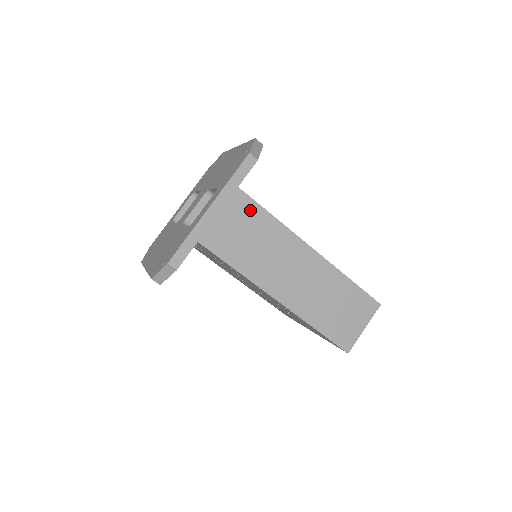
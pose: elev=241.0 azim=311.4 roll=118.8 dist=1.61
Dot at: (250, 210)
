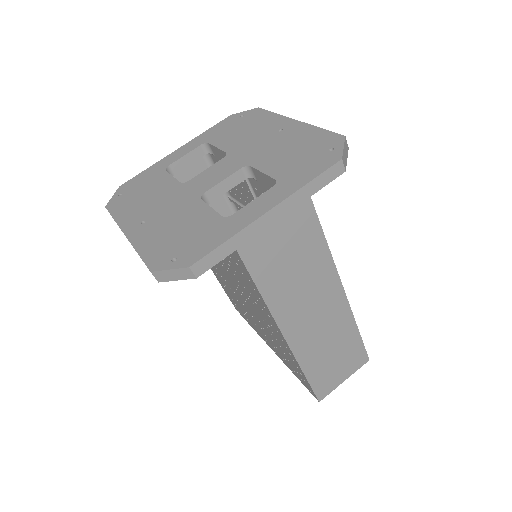
Dot at: (309, 229)
